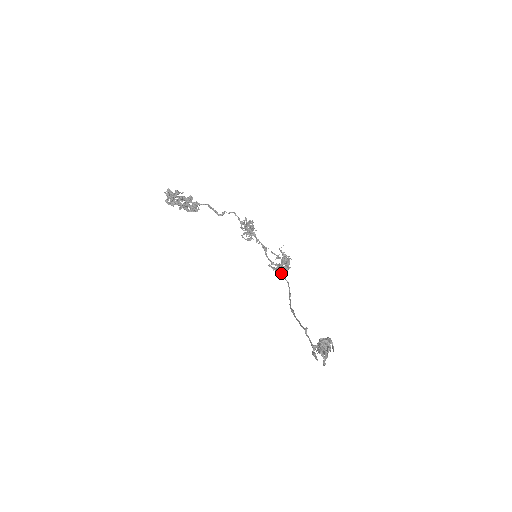
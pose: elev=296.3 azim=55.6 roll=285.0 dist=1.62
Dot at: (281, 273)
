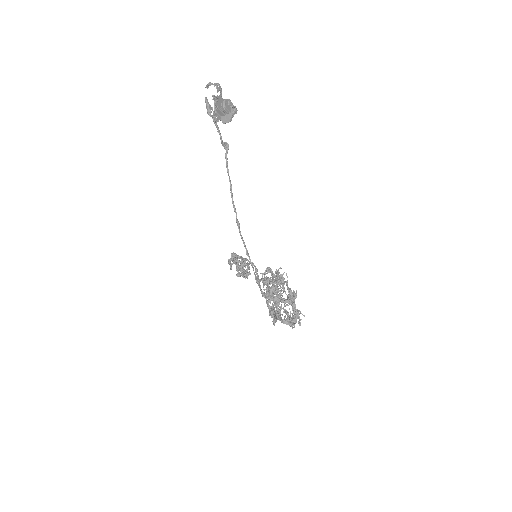
Dot at: (271, 290)
